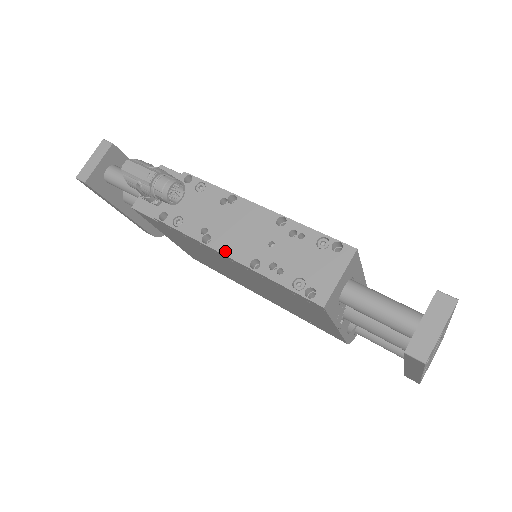
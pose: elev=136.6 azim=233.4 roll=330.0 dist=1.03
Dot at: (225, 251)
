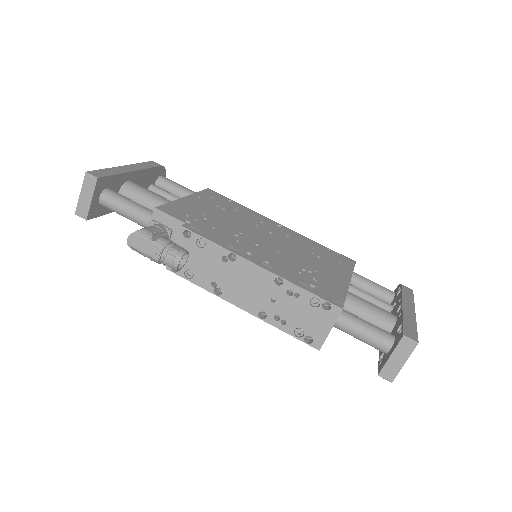
Dot at: (236, 303)
